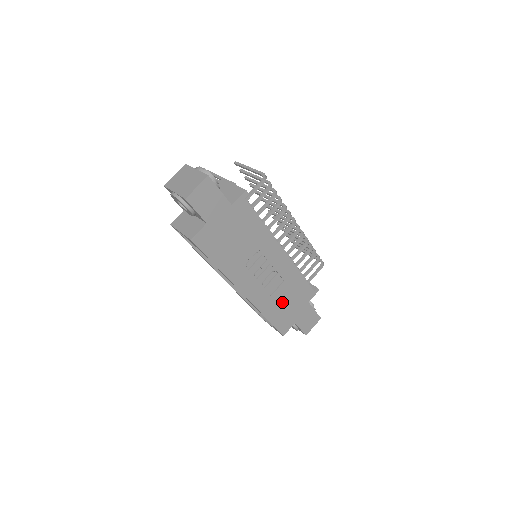
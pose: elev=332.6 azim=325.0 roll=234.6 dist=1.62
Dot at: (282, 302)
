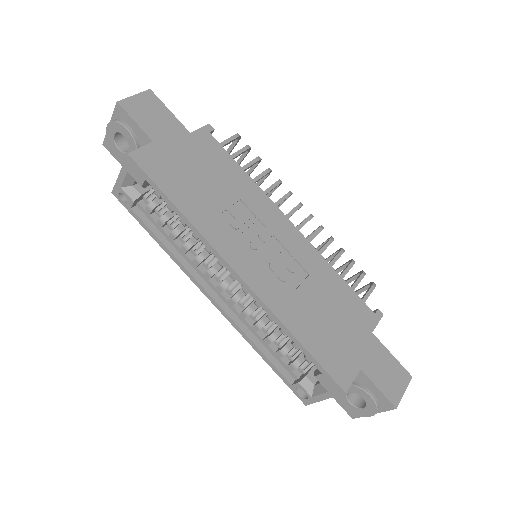
Dot at: (318, 314)
